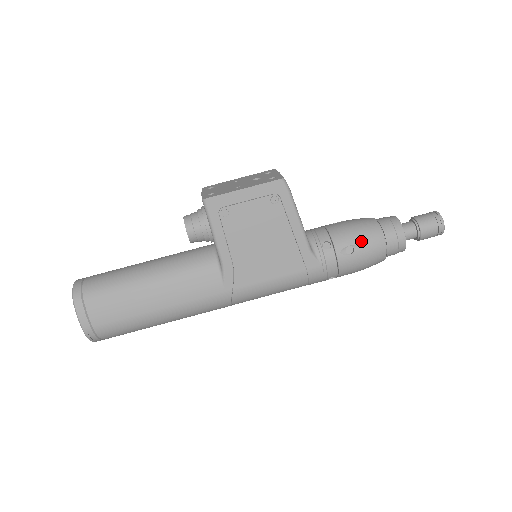
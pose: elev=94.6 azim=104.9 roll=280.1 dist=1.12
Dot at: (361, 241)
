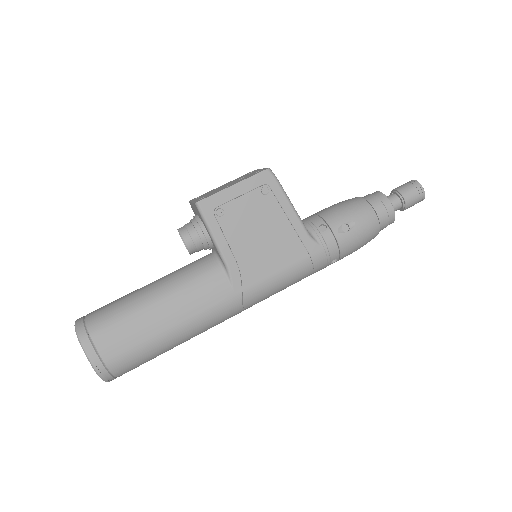
Dot at: (354, 217)
